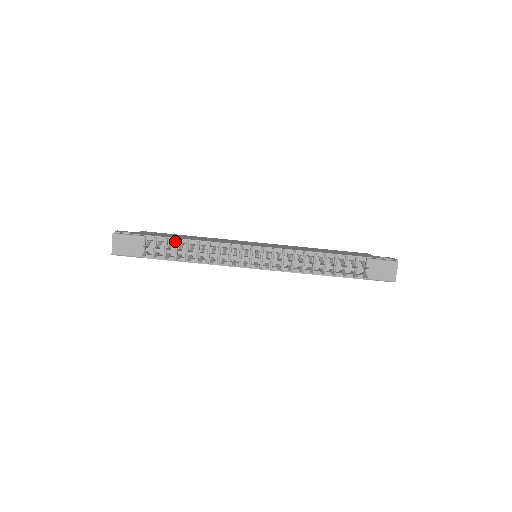
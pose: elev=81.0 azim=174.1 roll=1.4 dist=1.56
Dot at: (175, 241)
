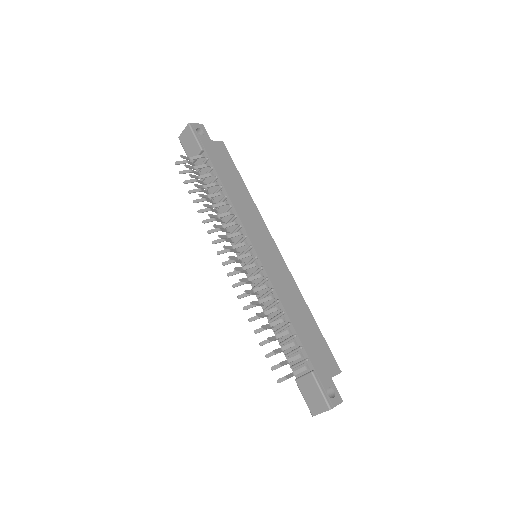
Dot at: (216, 176)
